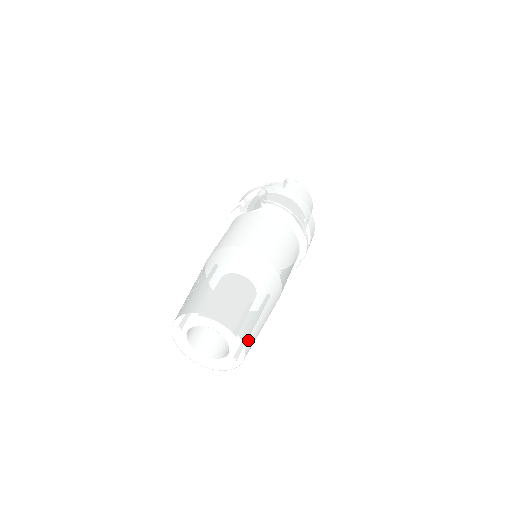
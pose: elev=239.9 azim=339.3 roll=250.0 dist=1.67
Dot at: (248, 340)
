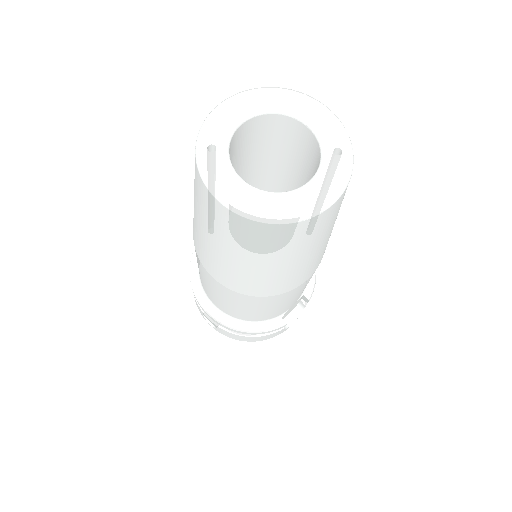
Dot at: occluded
